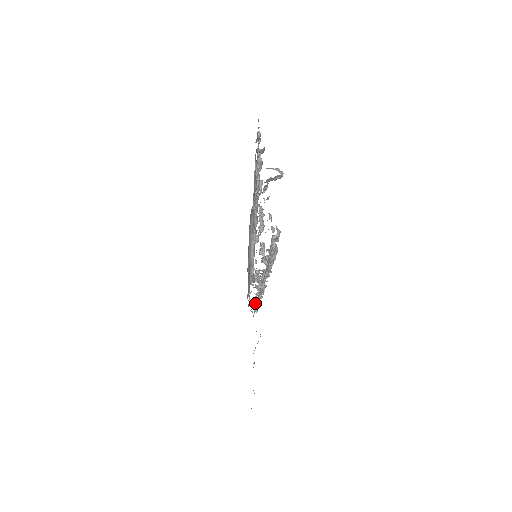
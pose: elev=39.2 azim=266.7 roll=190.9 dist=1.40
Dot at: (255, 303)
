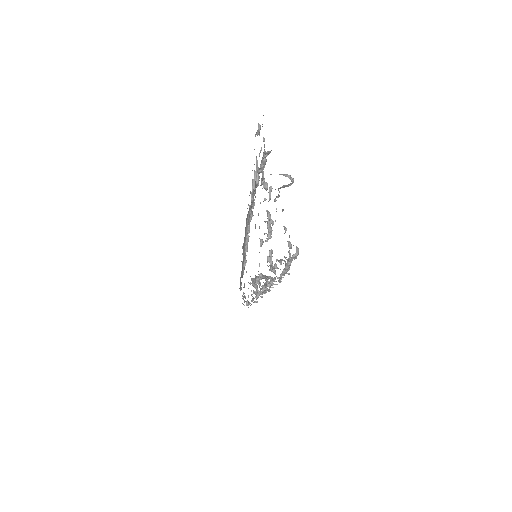
Dot at: (251, 300)
